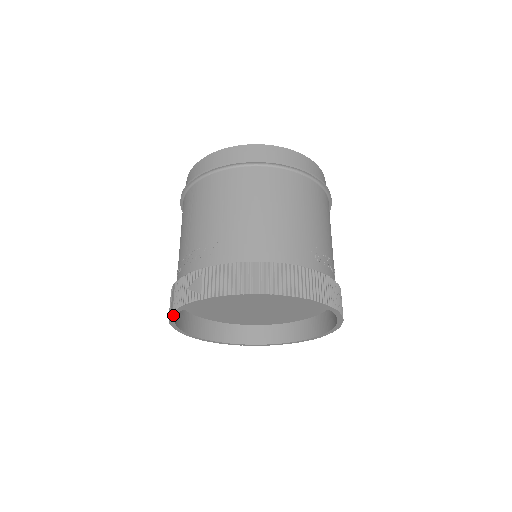
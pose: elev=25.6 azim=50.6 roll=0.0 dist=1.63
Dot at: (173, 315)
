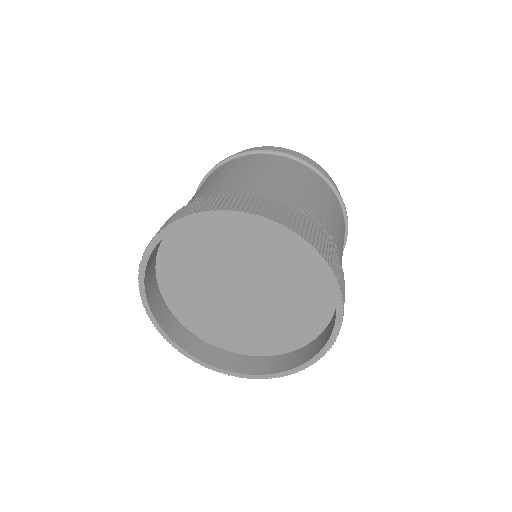
Dot at: (141, 274)
